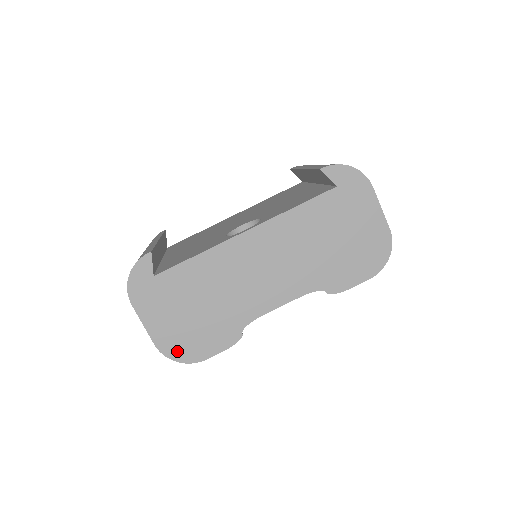
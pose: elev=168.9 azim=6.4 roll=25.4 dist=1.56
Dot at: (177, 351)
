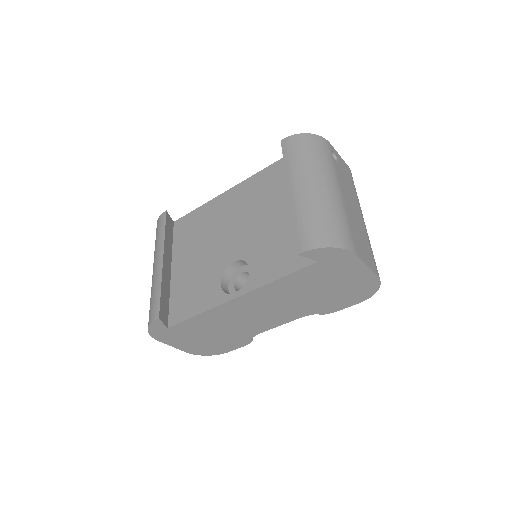
Dot at: (204, 352)
